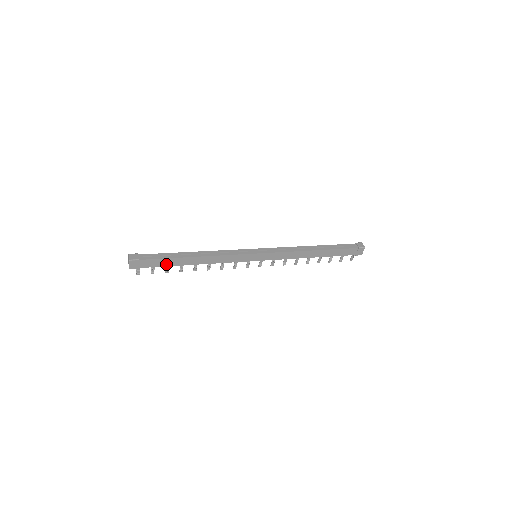
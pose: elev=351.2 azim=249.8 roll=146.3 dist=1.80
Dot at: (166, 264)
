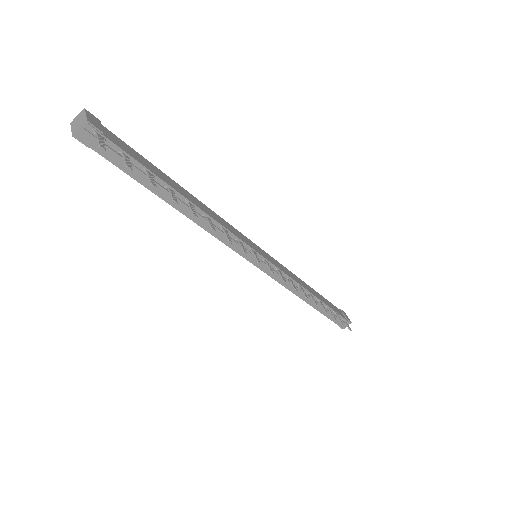
Dot at: (147, 167)
